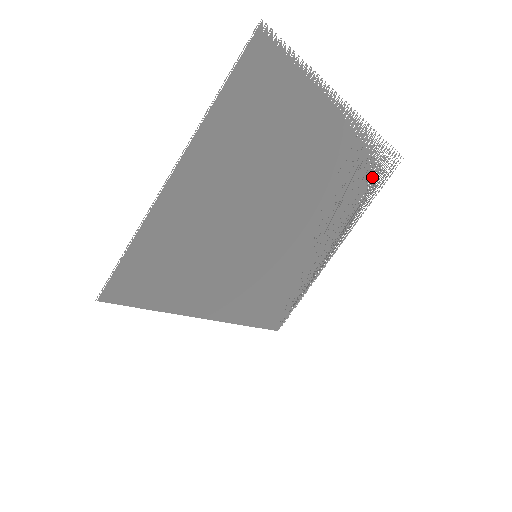
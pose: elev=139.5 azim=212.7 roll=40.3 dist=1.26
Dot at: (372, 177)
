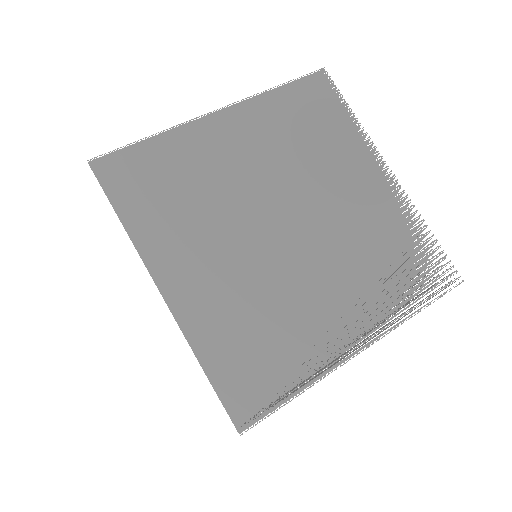
Dot at: (420, 273)
